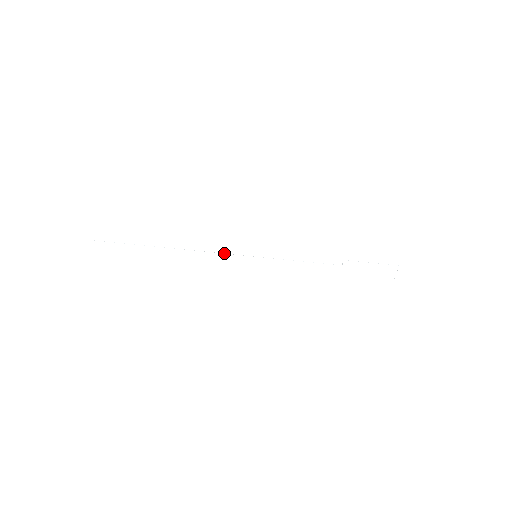
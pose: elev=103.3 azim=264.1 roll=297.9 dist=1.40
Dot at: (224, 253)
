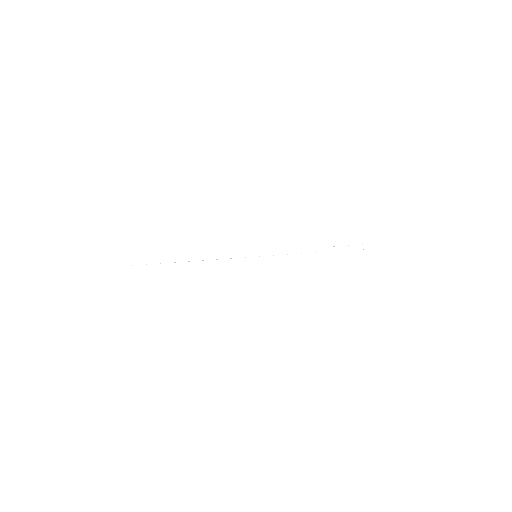
Dot at: (231, 258)
